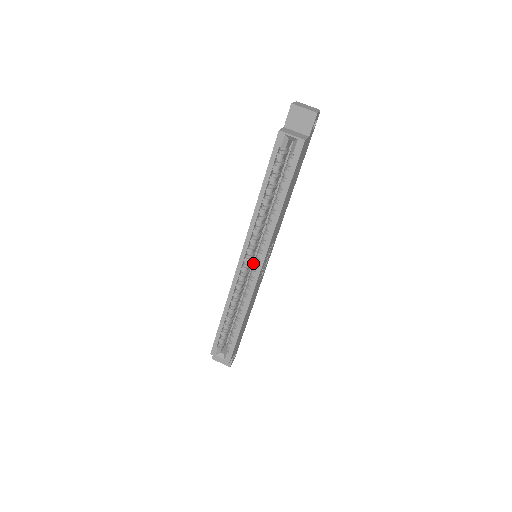
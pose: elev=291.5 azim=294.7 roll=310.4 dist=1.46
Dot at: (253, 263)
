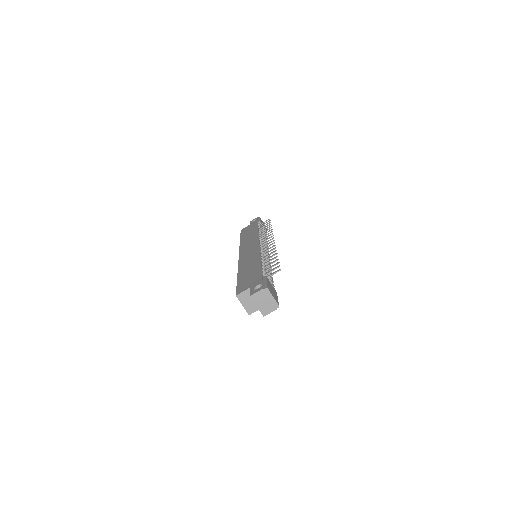
Dot at: occluded
